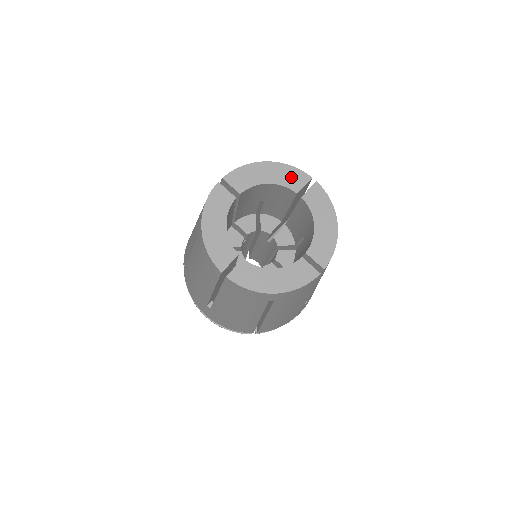
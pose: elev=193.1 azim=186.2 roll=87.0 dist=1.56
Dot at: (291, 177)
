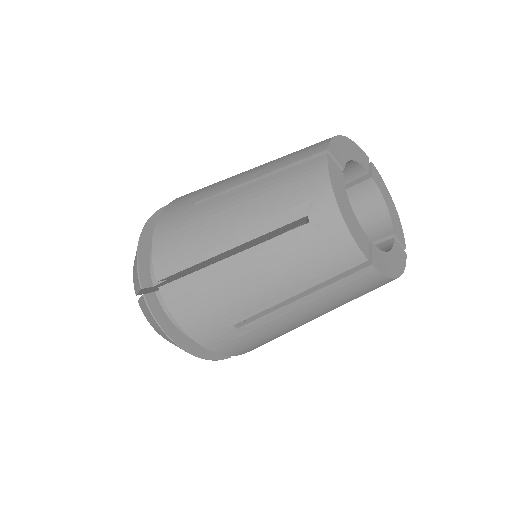
Dot at: (360, 155)
